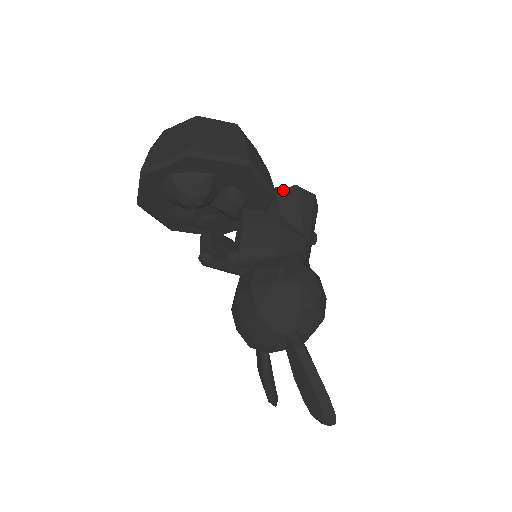
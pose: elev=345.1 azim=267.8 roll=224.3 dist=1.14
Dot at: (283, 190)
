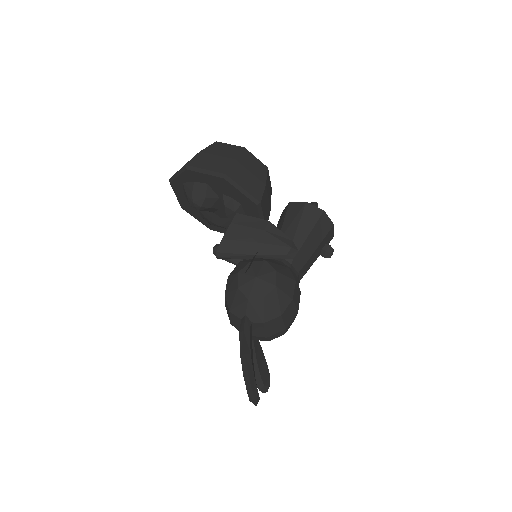
Dot at: (294, 204)
